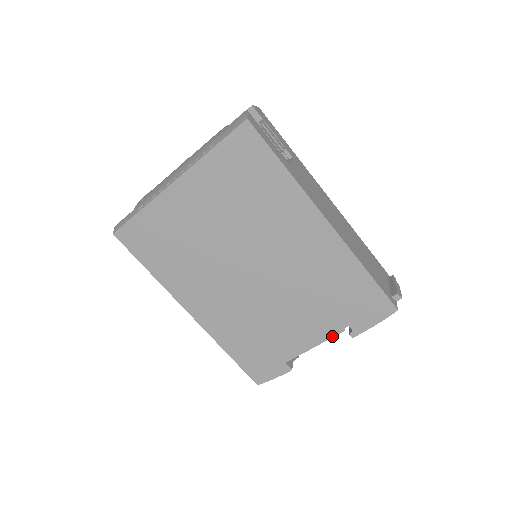
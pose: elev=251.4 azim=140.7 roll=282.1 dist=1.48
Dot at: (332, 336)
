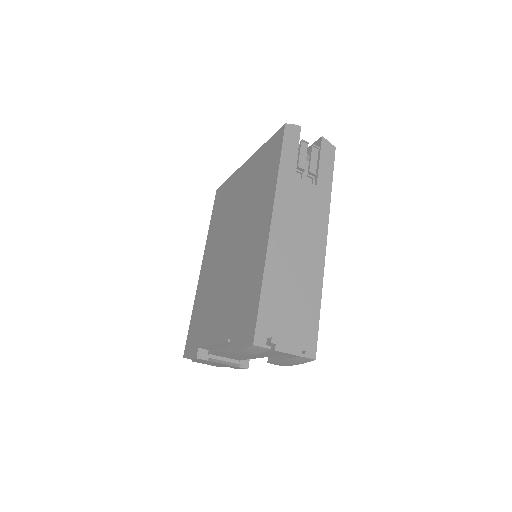
Dot at: (221, 341)
